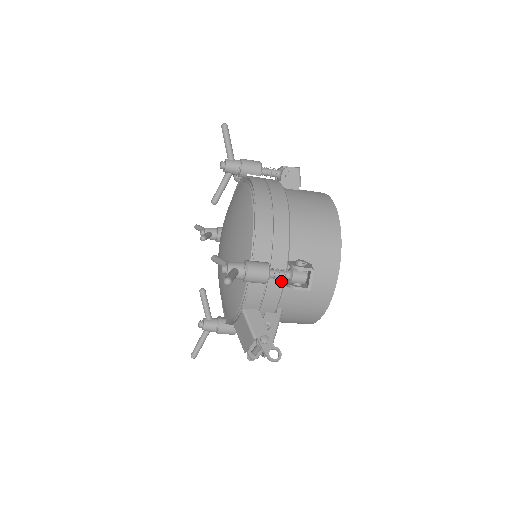
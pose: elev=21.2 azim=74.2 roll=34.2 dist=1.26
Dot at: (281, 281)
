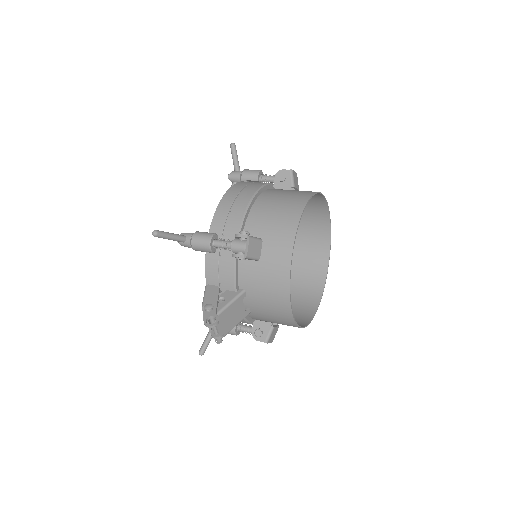
Dot at: occluded
